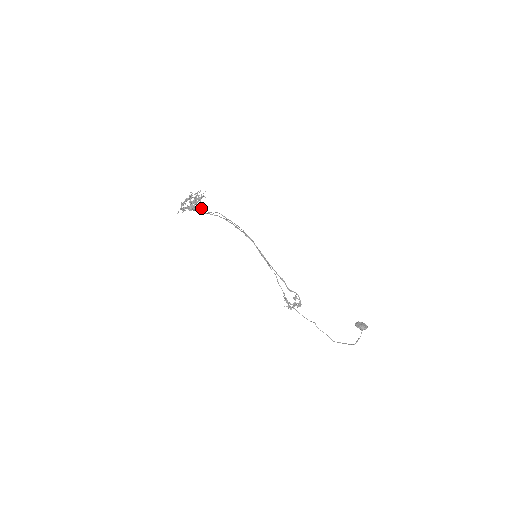
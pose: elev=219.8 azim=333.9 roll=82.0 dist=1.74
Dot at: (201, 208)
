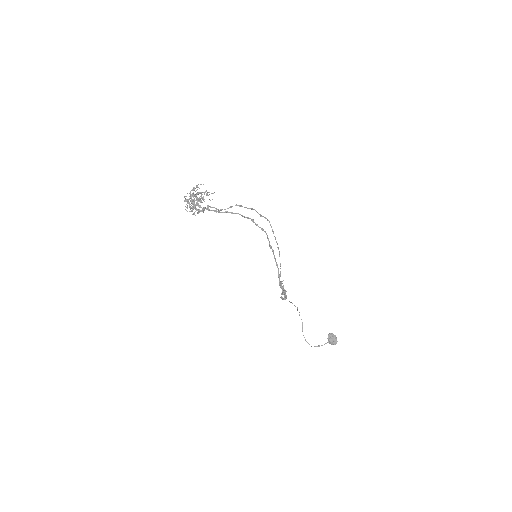
Dot at: occluded
